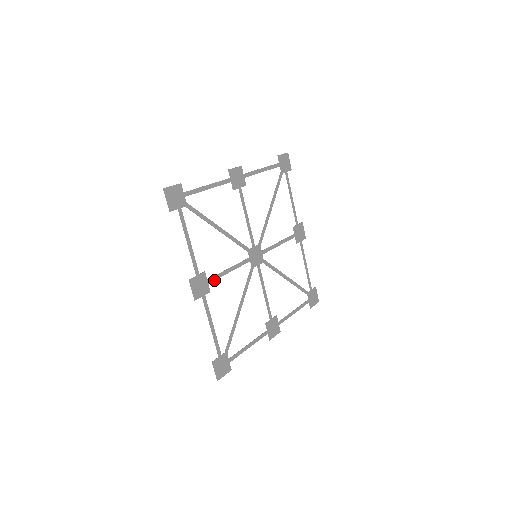
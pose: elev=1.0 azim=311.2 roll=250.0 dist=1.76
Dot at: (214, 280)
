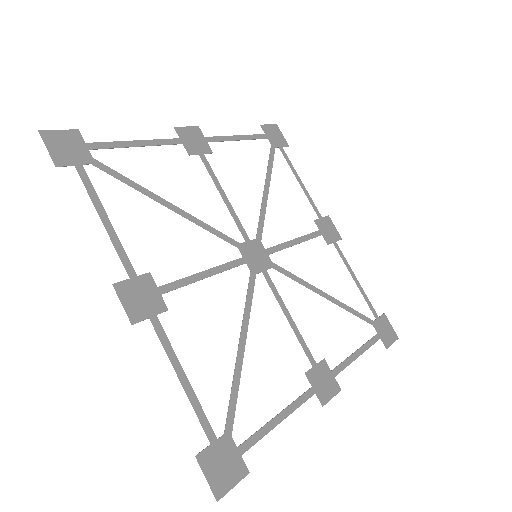
Dot at: (174, 289)
